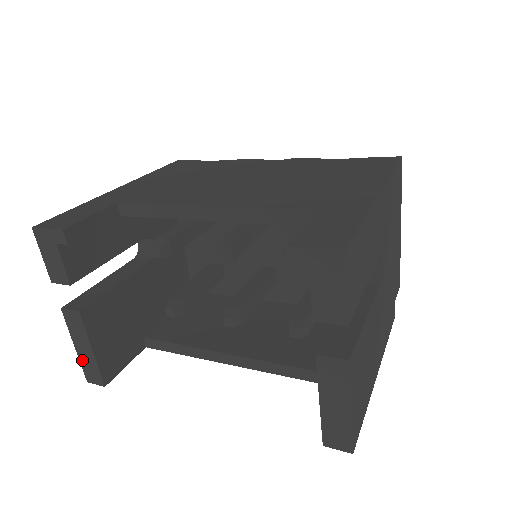
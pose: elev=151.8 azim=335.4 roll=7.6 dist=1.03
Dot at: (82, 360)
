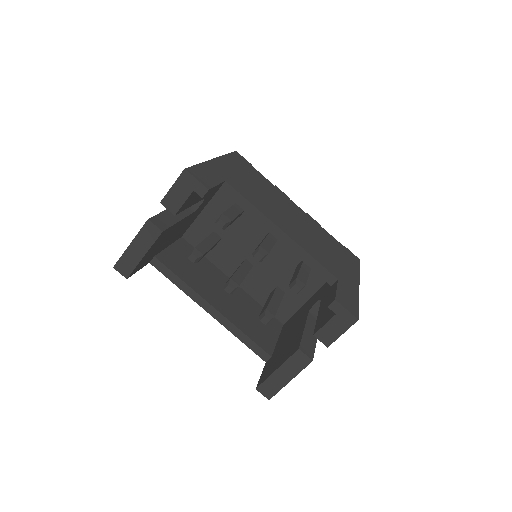
Dot at: (126, 254)
